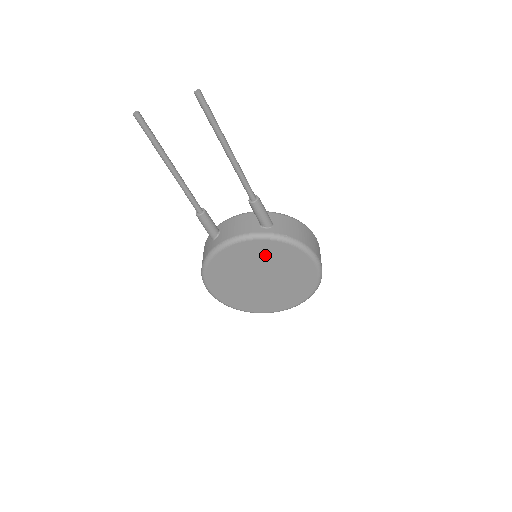
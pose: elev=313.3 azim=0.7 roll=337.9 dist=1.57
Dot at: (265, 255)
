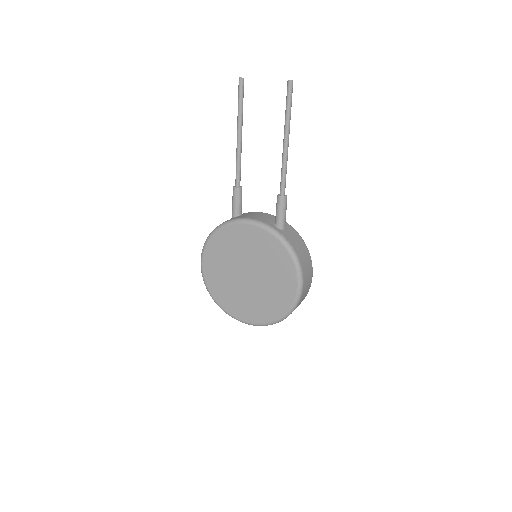
Dot at: (263, 250)
